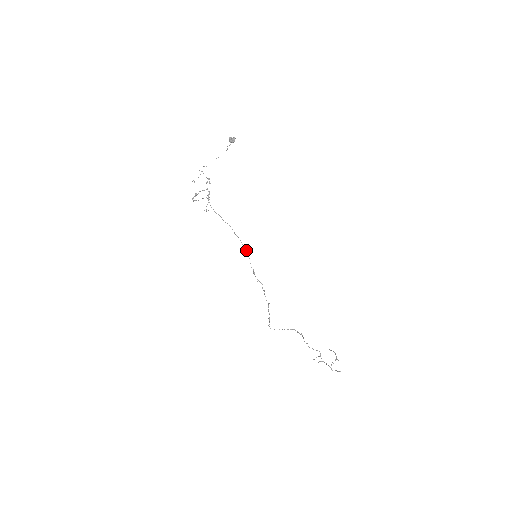
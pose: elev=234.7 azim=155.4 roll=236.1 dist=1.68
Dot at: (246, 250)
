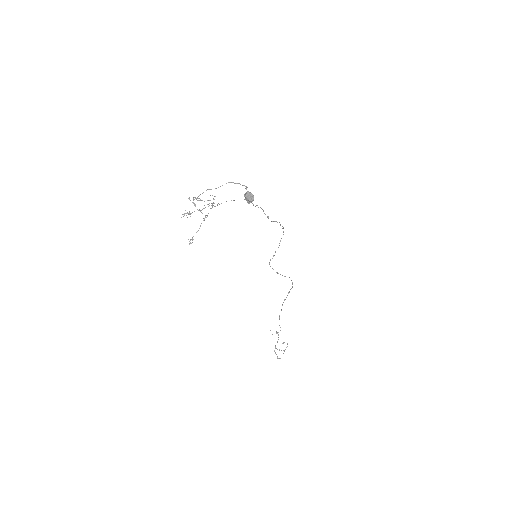
Dot at: (268, 216)
